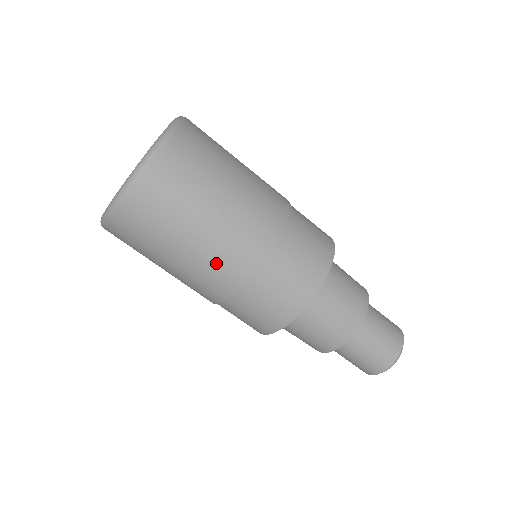
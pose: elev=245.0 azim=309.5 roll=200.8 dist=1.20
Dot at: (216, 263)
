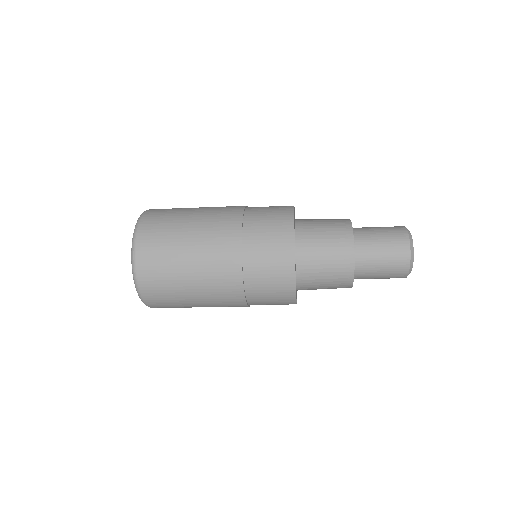
Dot at: (218, 292)
